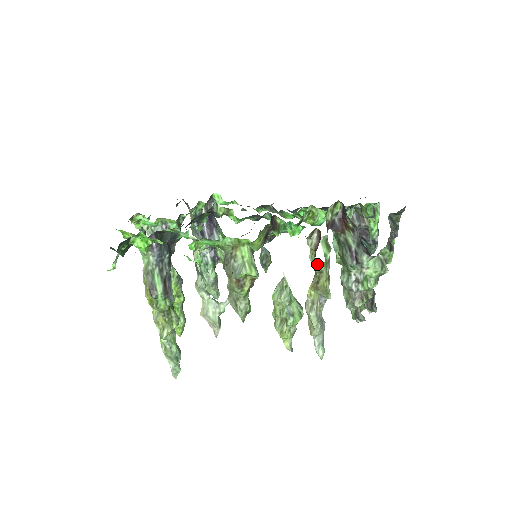
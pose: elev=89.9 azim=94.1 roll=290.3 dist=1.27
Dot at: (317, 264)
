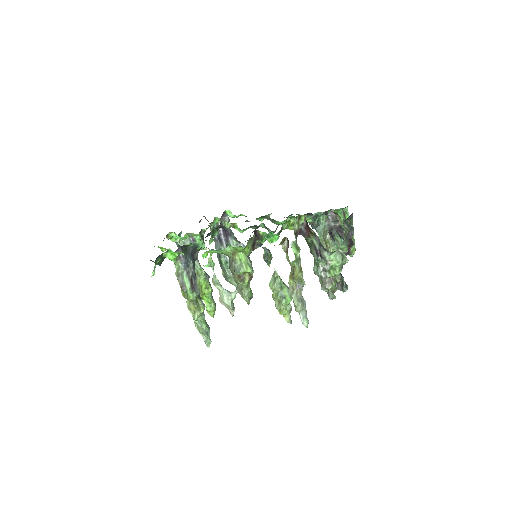
Dot at: occluded
